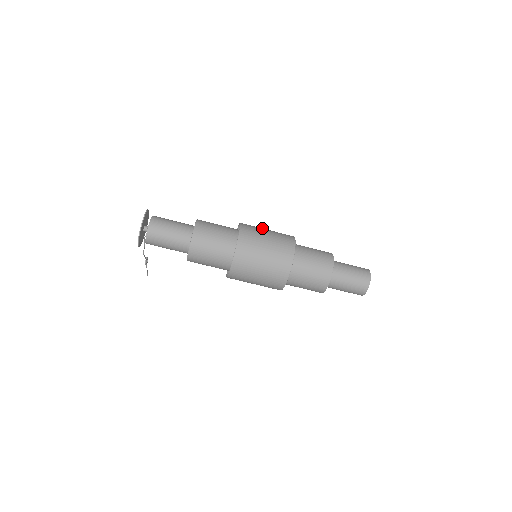
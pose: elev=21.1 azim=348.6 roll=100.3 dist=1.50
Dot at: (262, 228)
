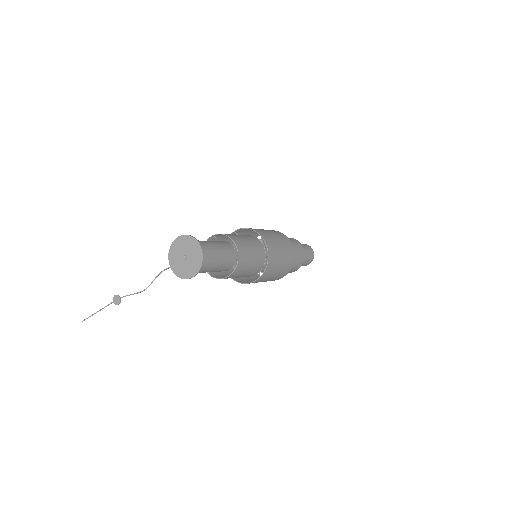
Dot at: occluded
